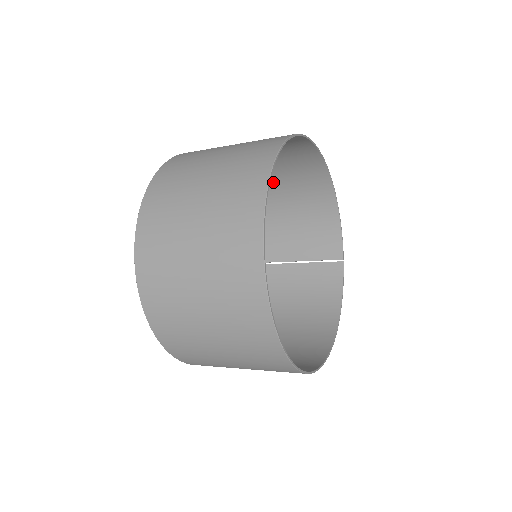
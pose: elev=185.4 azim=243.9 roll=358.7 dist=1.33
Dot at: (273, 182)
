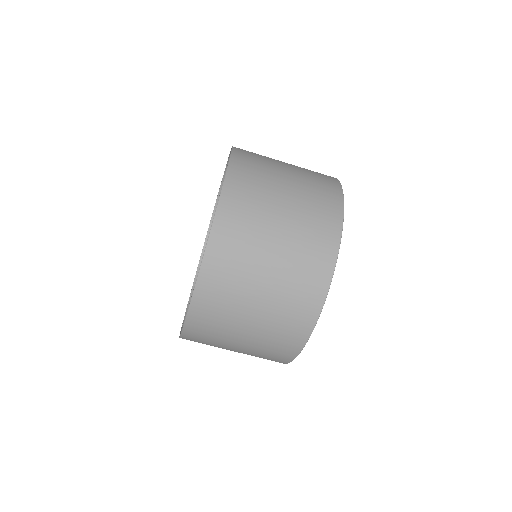
Dot at: occluded
